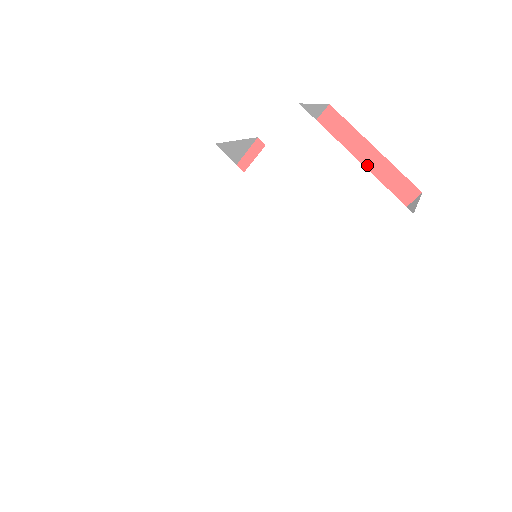
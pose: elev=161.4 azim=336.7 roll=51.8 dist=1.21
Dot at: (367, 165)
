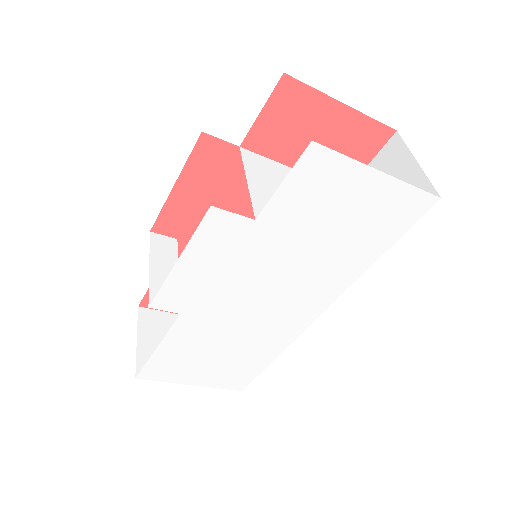
Dot at: (338, 123)
